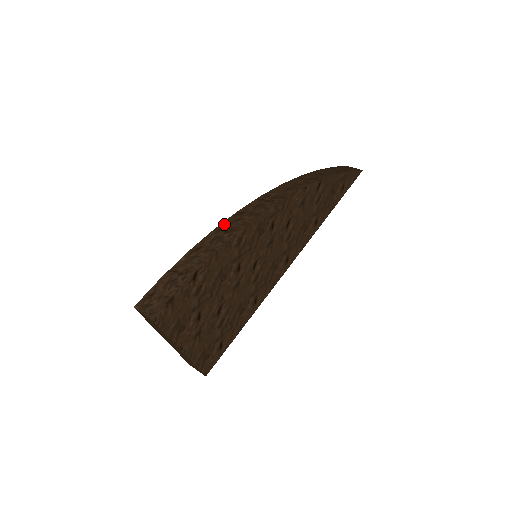
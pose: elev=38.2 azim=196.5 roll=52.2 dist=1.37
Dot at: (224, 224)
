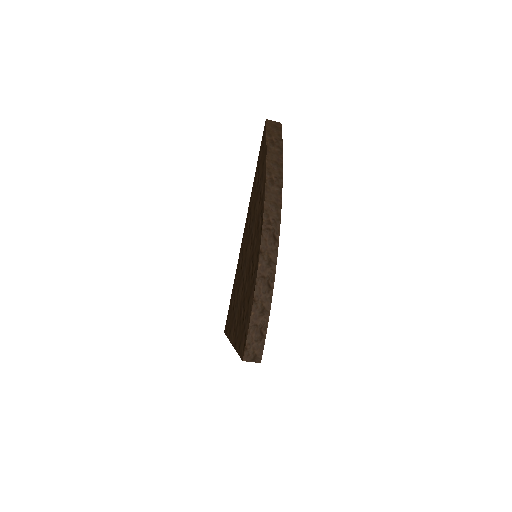
Dot at: (260, 270)
